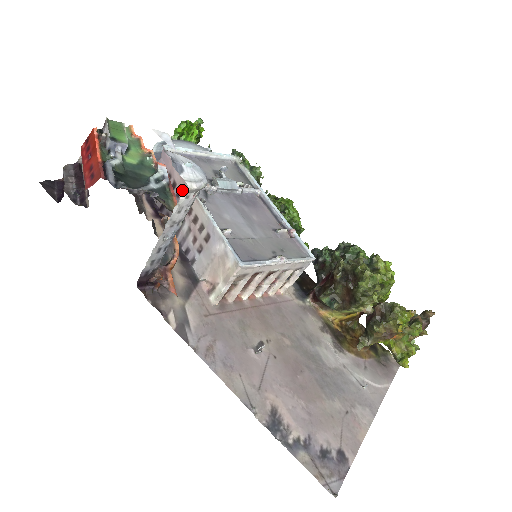
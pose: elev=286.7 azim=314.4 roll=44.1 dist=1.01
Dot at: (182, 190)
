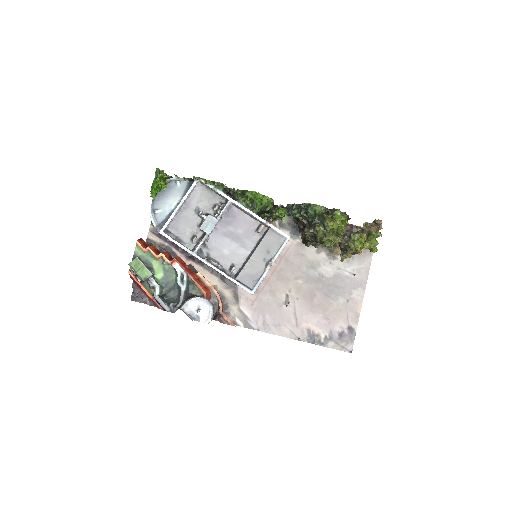
Dot at: occluded
